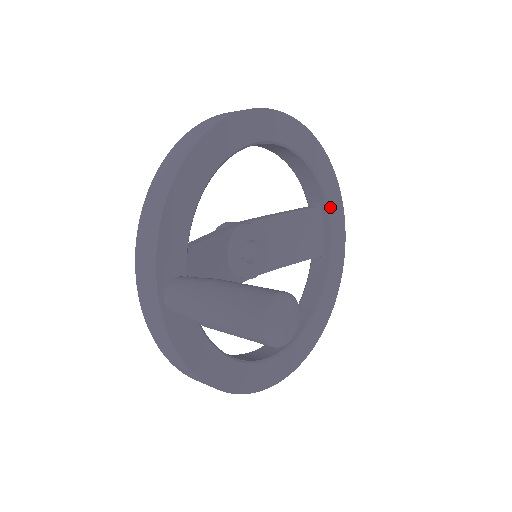
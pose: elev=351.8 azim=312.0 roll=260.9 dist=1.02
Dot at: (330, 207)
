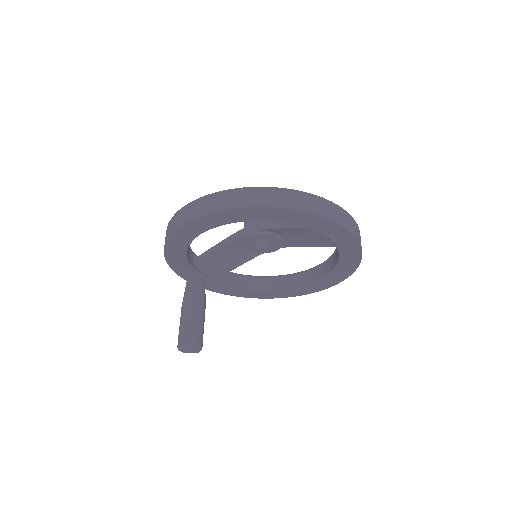
Dot at: (324, 233)
